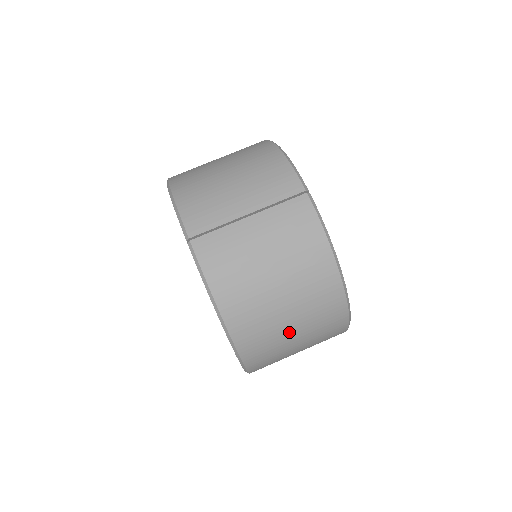
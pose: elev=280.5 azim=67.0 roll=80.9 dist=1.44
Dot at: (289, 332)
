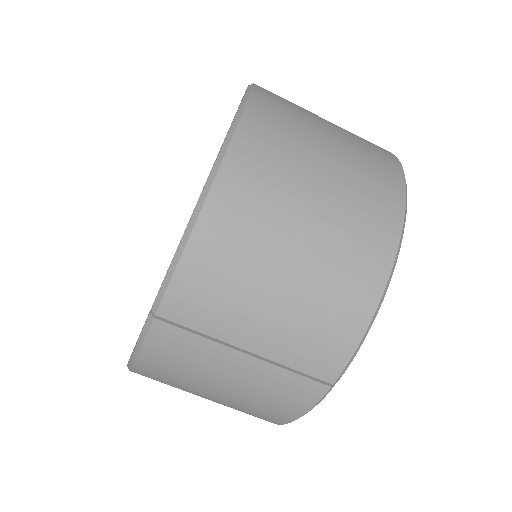
Dot at: occluded
